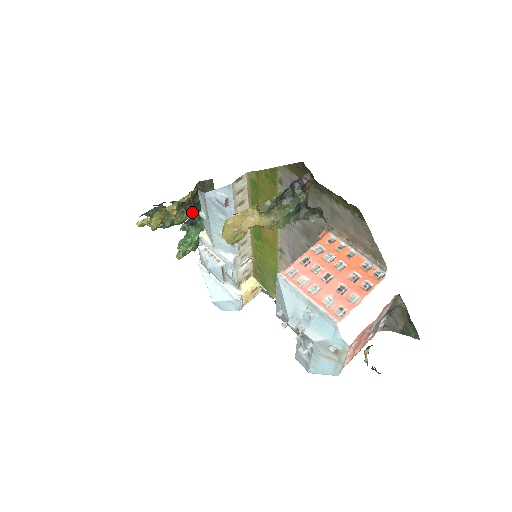
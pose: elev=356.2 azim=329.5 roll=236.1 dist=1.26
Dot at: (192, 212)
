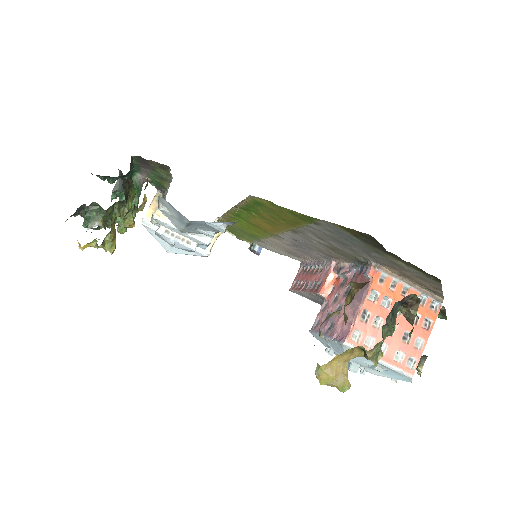
Dot at: (135, 193)
